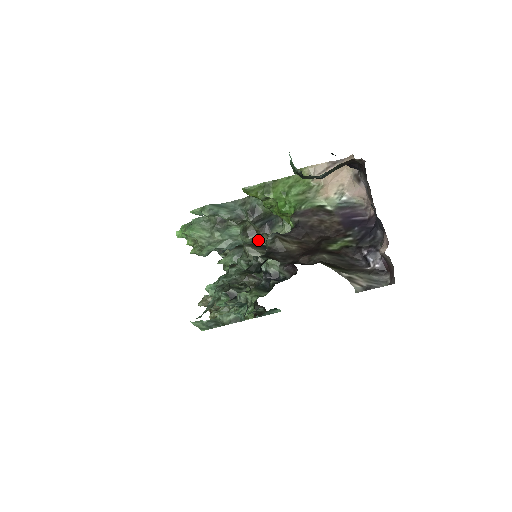
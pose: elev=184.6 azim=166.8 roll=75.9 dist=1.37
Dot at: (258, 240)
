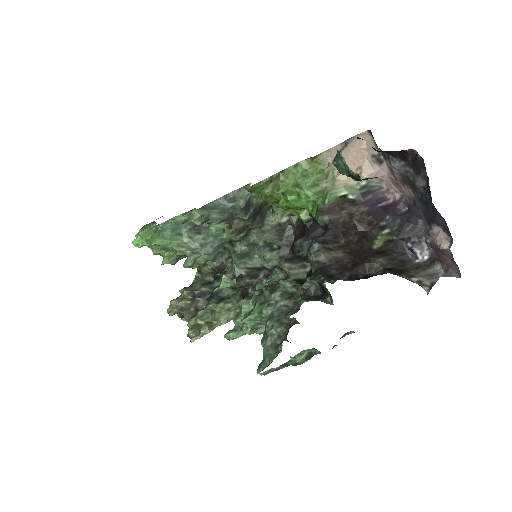
Dot at: (247, 234)
